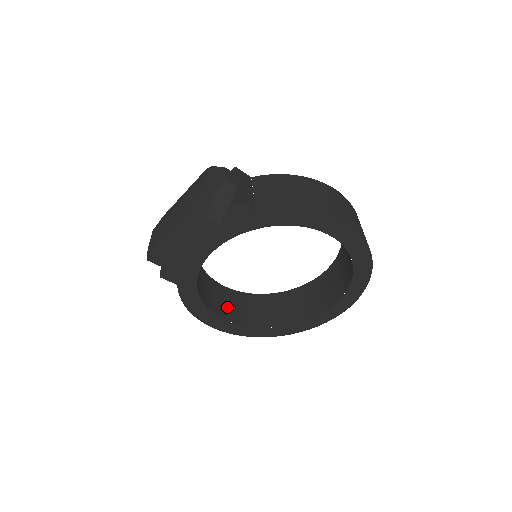
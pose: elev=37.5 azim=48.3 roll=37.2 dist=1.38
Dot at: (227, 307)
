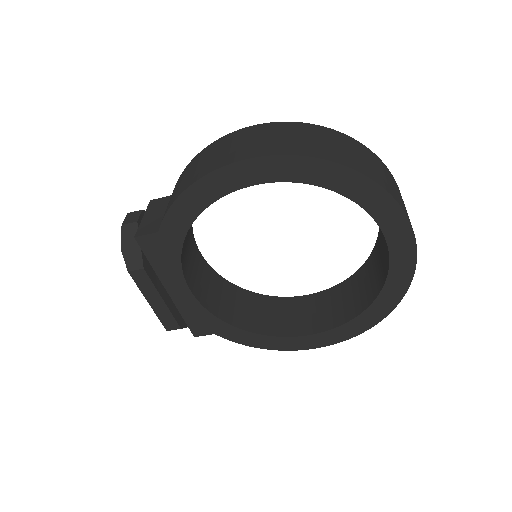
Dot at: (307, 319)
